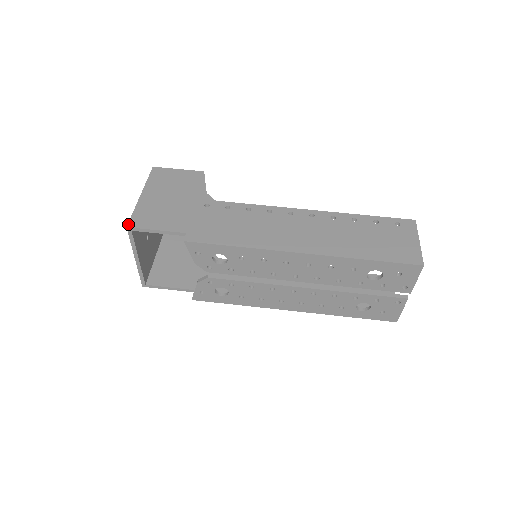
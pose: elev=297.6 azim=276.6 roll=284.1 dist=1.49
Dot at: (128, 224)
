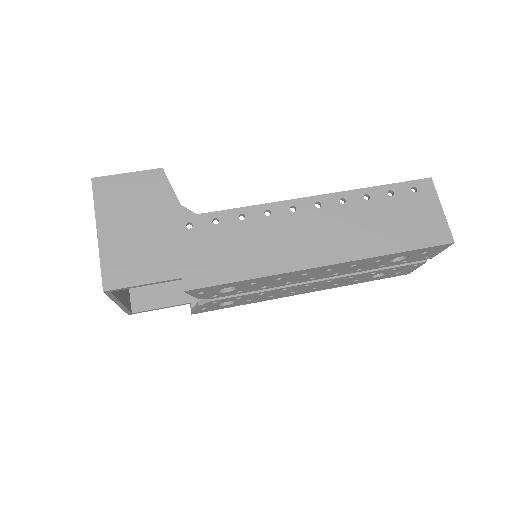
Dot at: (103, 286)
